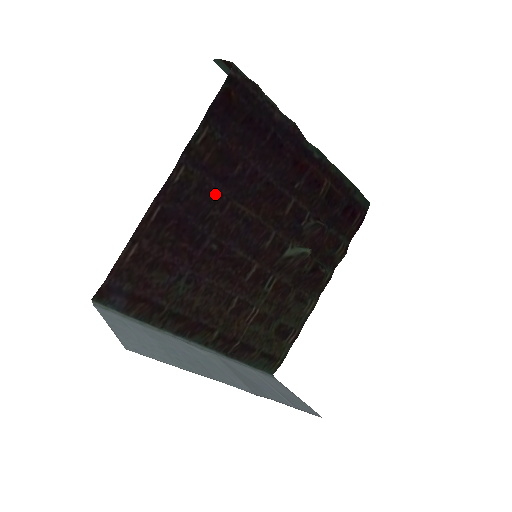
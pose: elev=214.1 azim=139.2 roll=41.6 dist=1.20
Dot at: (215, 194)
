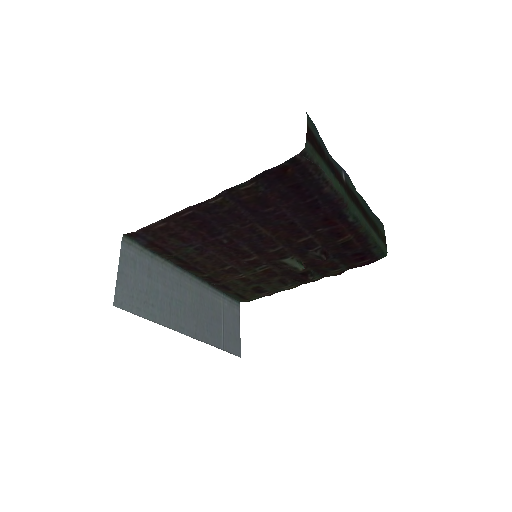
Dot at: (241, 217)
